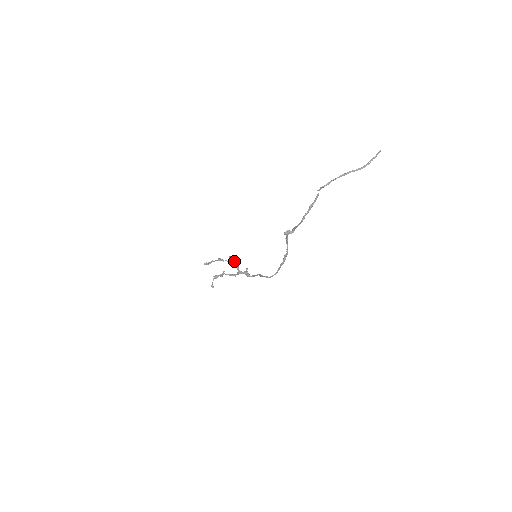
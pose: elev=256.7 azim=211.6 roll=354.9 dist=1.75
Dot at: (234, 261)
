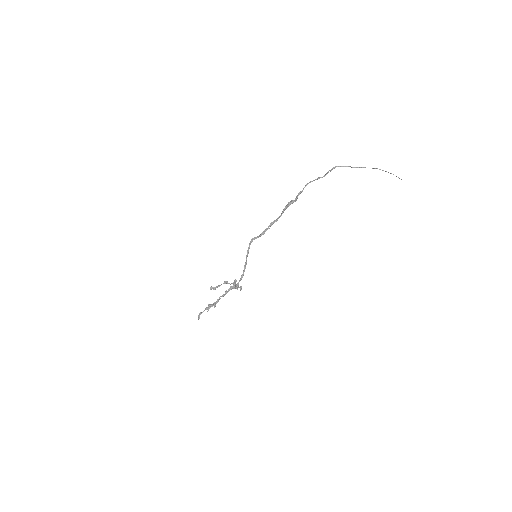
Dot at: occluded
